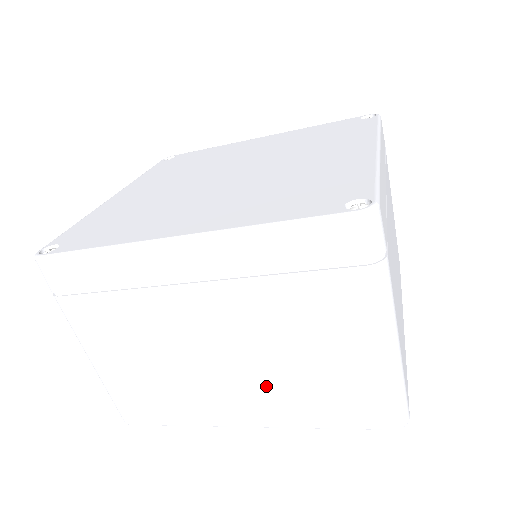
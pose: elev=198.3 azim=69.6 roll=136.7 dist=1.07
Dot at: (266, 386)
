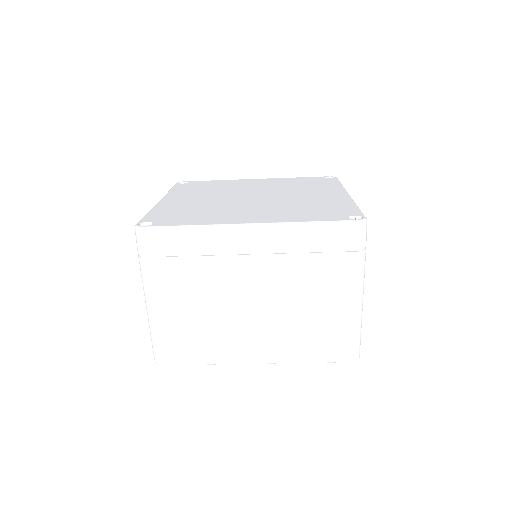
Dot at: (278, 330)
